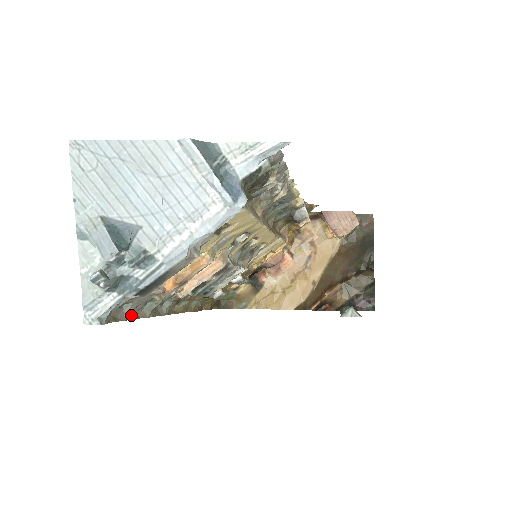
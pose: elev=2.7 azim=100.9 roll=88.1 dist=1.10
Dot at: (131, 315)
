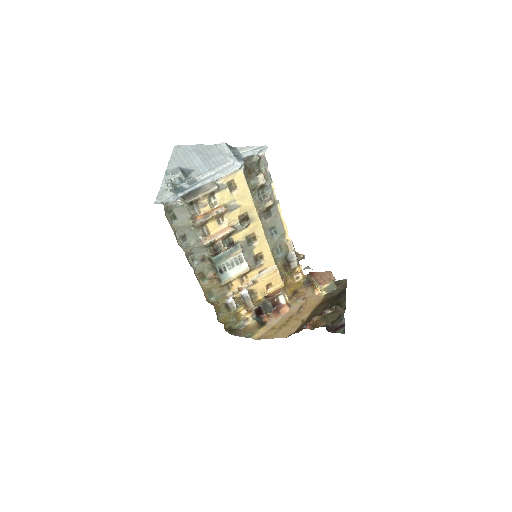
Dot at: (175, 234)
